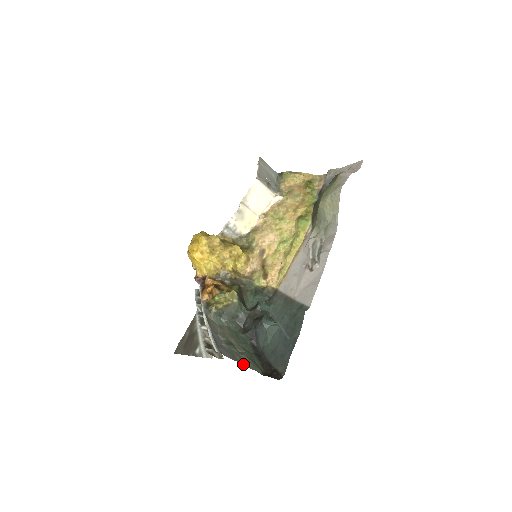
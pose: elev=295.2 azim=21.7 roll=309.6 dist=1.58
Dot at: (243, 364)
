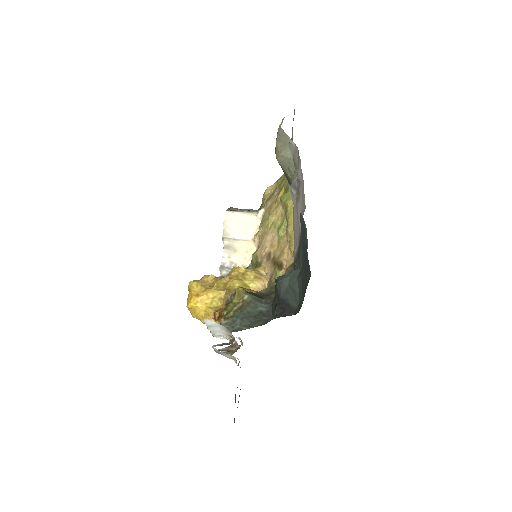
Dot at: occluded
